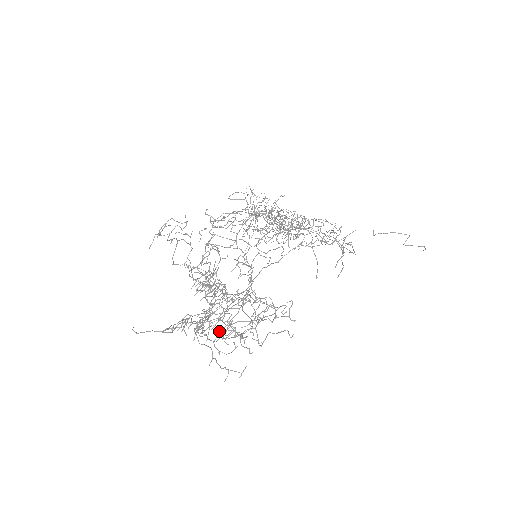
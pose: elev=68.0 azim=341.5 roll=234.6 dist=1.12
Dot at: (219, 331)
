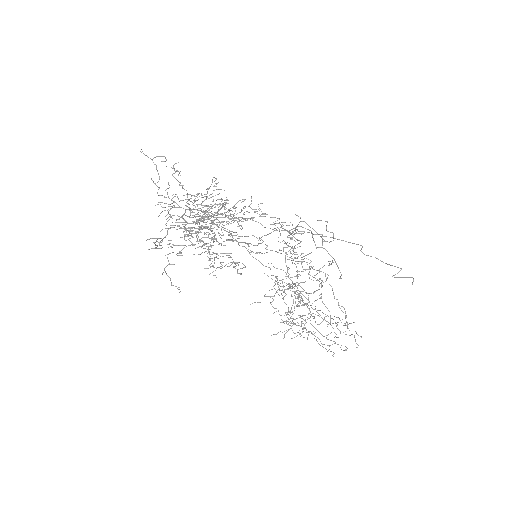
Dot at: occluded
